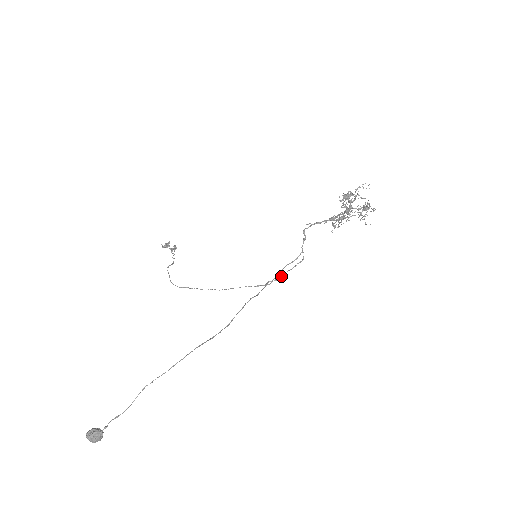
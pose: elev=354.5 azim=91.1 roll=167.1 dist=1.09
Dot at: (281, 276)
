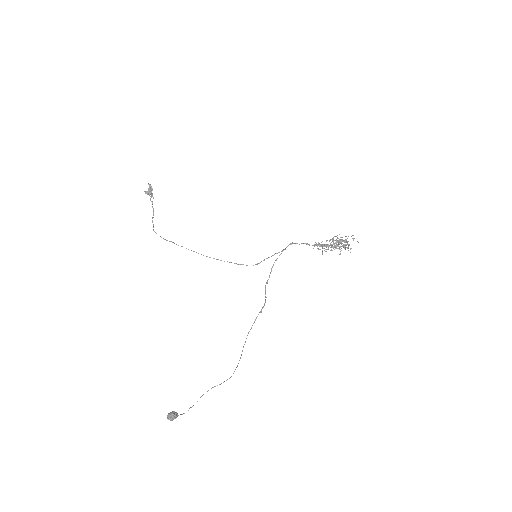
Dot at: occluded
